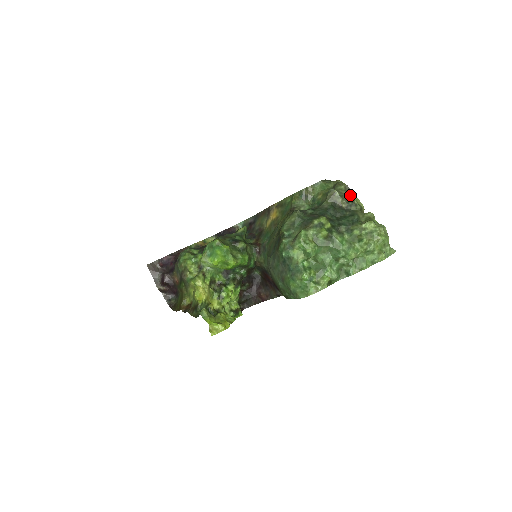
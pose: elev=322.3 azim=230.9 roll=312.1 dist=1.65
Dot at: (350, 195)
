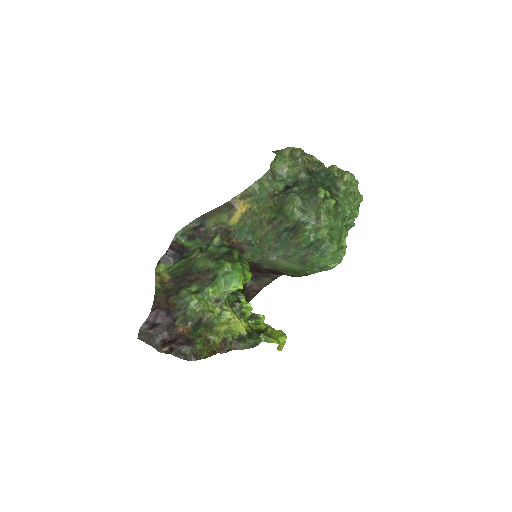
Dot at: (310, 157)
